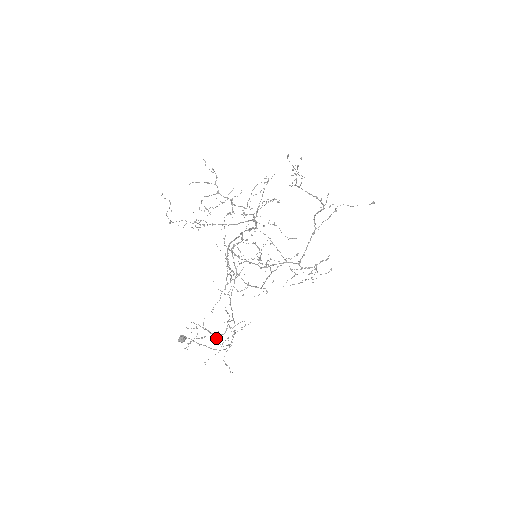
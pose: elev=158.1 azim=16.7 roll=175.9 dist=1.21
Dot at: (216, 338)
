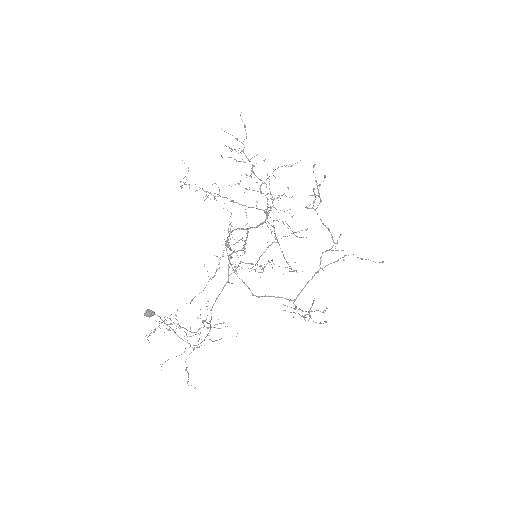
Dot at: occluded
